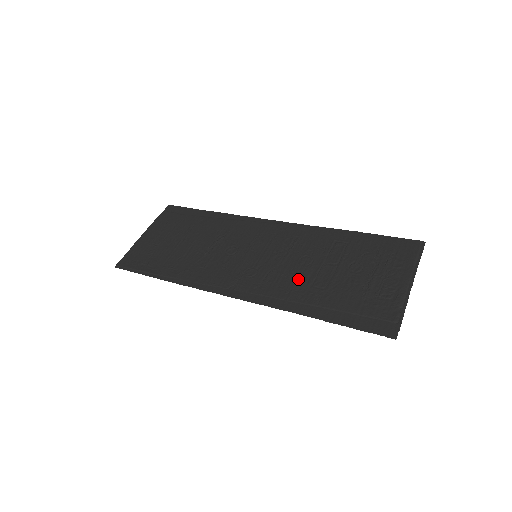
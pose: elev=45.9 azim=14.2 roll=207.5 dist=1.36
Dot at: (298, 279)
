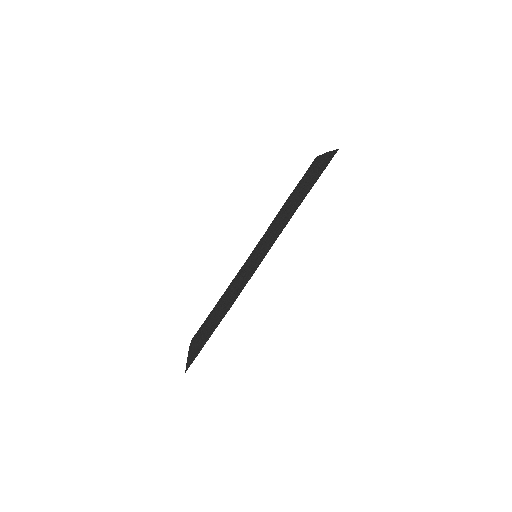
Dot at: (282, 220)
